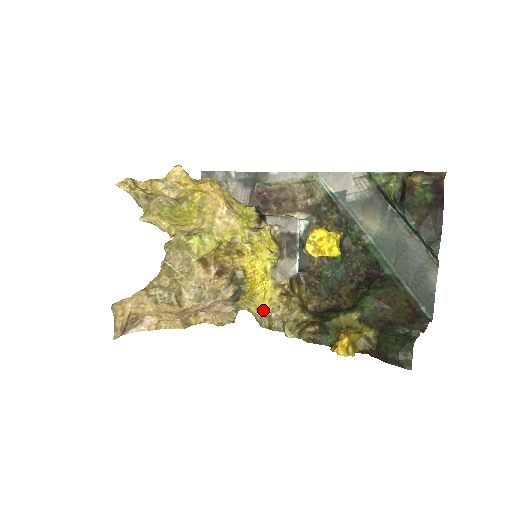
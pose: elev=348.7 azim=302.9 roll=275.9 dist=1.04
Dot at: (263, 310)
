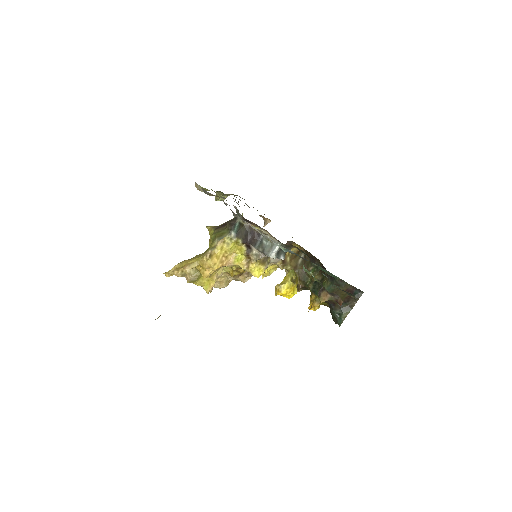
Dot at: occluded
